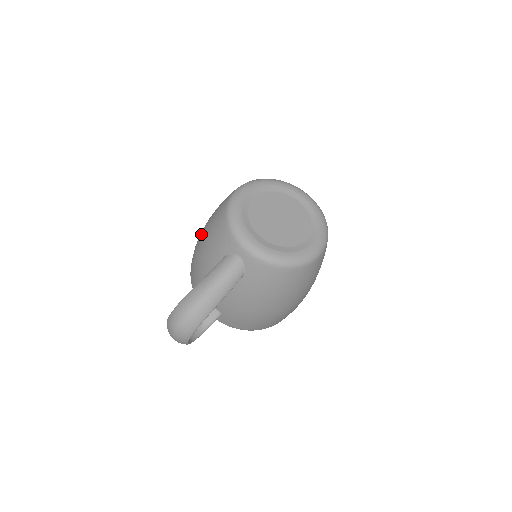
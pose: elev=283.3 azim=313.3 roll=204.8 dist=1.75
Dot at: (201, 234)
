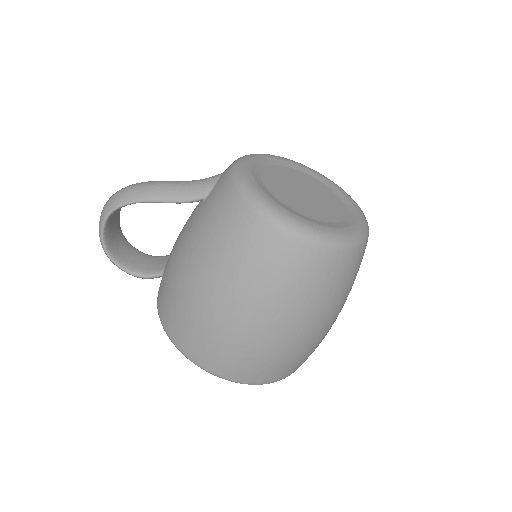
Dot at: occluded
